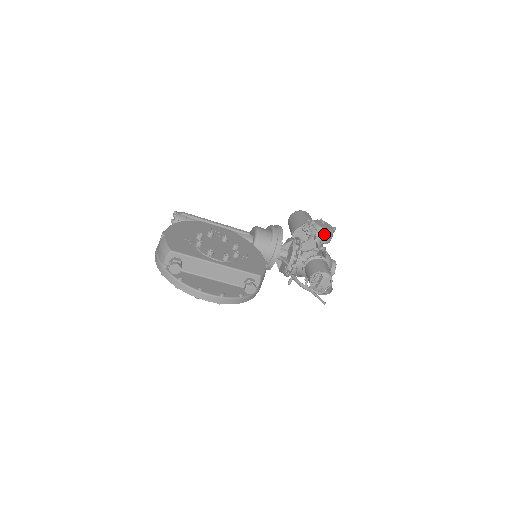
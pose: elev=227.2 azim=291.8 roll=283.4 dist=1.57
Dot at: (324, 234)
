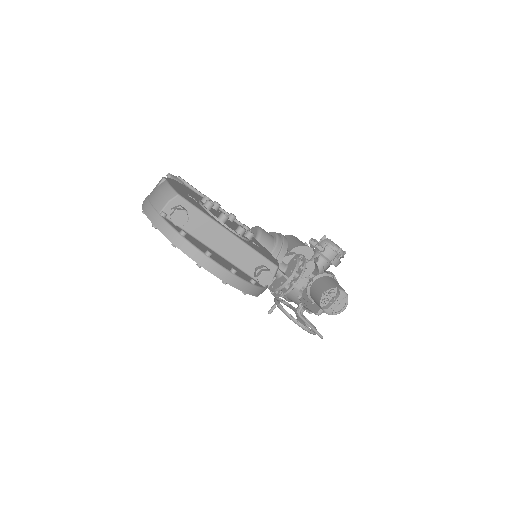
Dot at: (328, 258)
